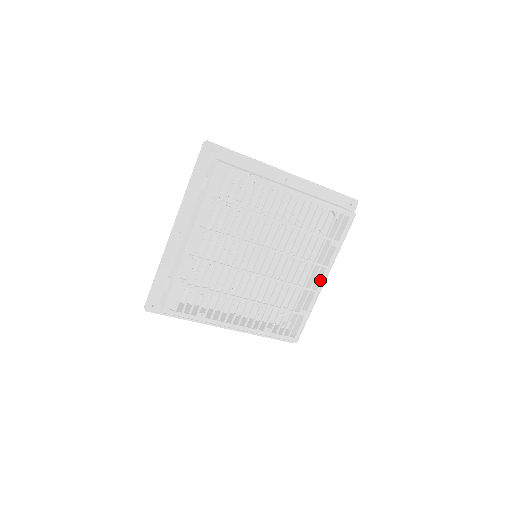
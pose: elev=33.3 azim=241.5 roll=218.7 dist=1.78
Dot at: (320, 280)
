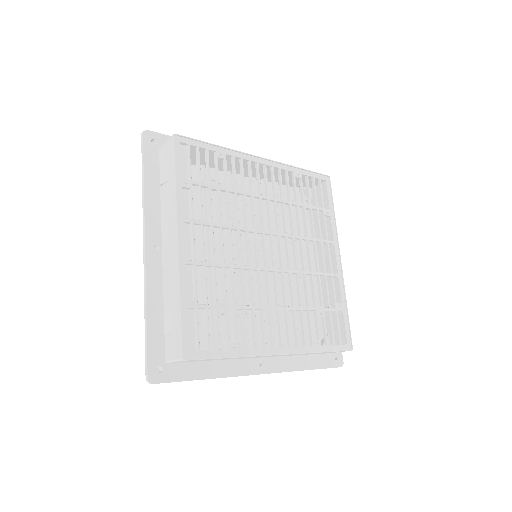
Dot at: (335, 260)
